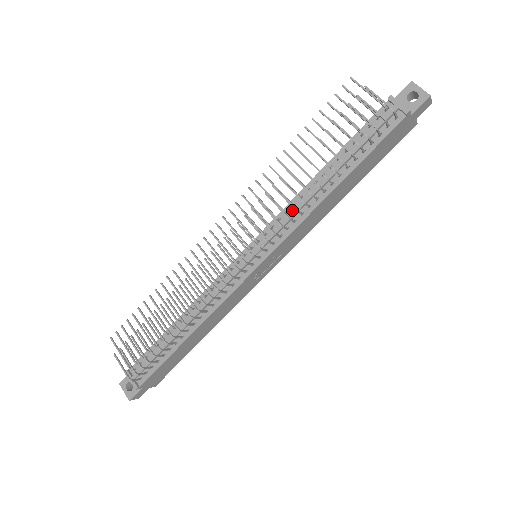
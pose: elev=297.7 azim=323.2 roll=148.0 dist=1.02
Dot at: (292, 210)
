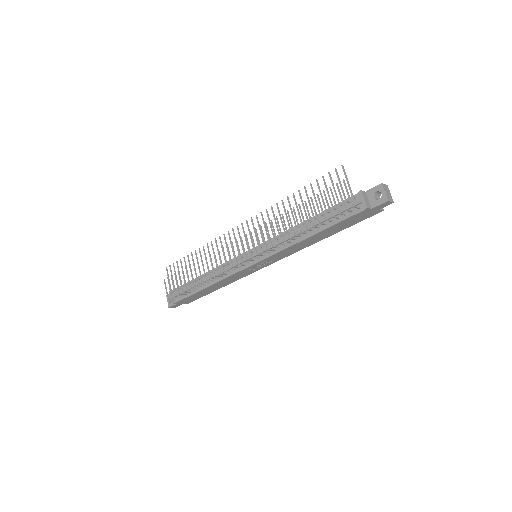
Dot at: (281, 239)
